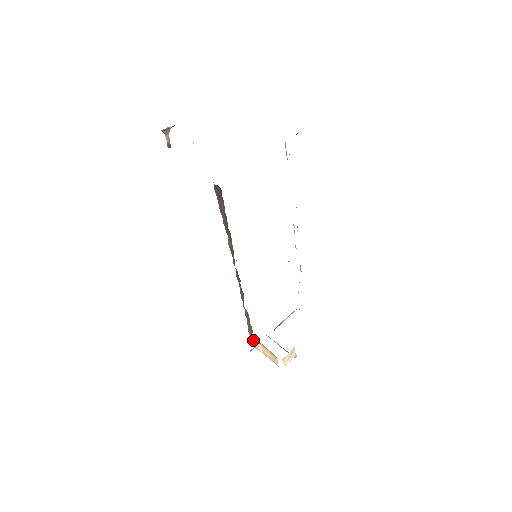
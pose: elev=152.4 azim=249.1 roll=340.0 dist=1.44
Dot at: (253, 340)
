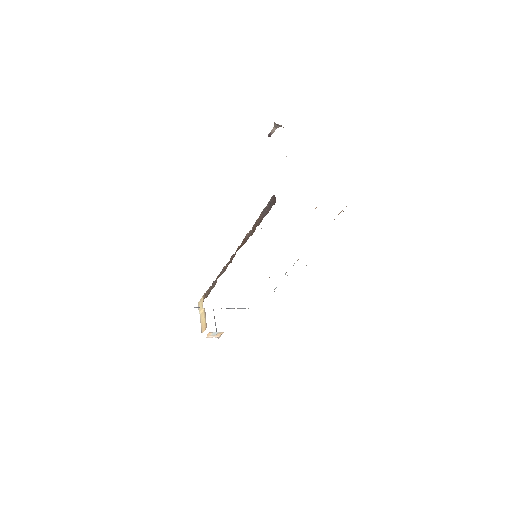
Dot at: (202, 302)
